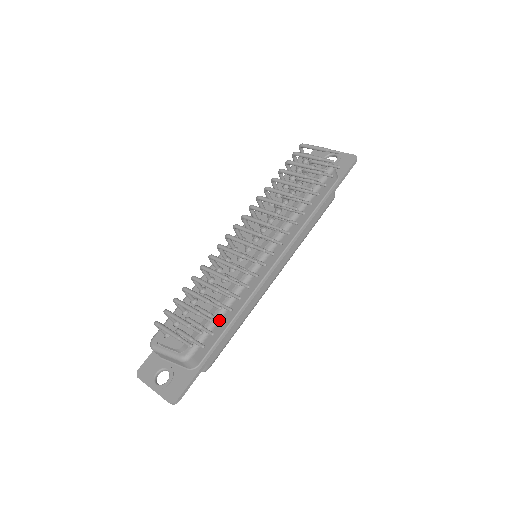
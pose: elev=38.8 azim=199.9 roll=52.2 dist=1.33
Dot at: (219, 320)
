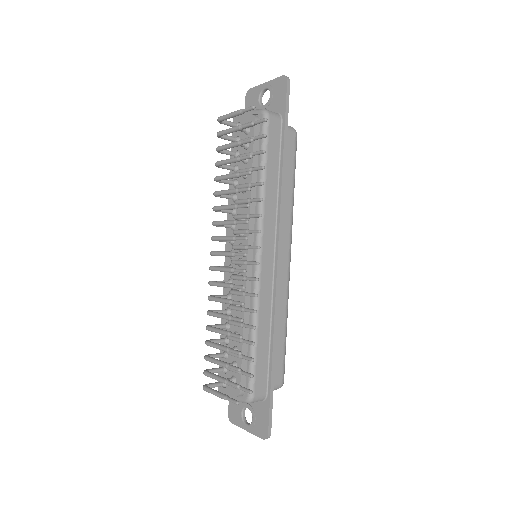
Dot at: (249, 360)
